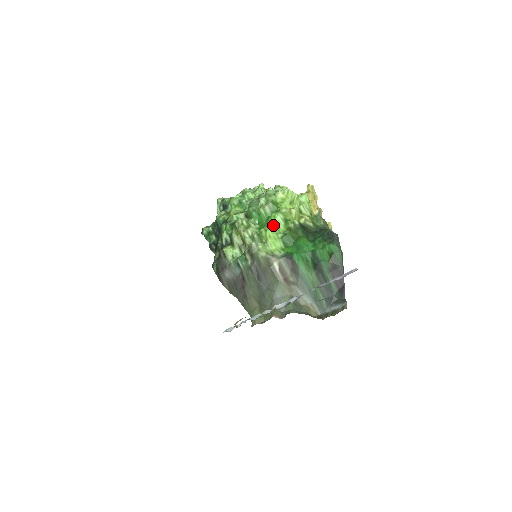
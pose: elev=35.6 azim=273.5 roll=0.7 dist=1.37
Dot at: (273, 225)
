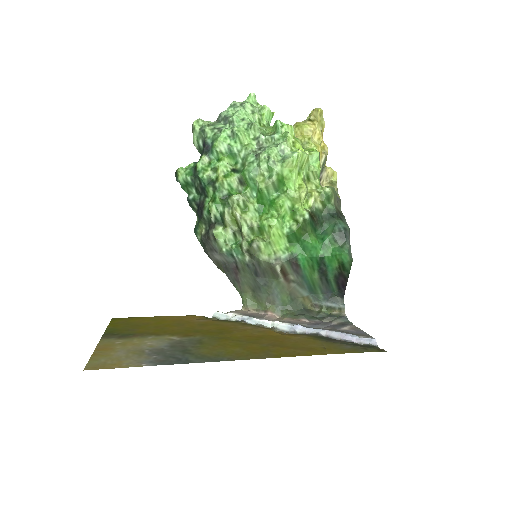
Dot at: (278, 217)
